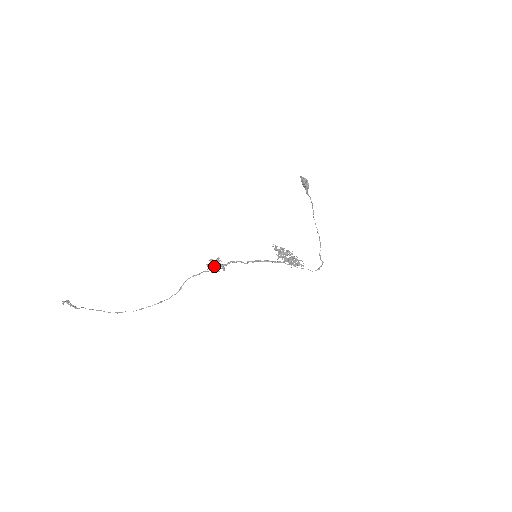
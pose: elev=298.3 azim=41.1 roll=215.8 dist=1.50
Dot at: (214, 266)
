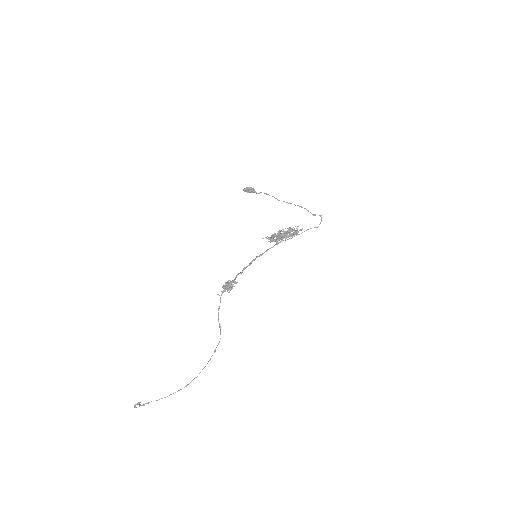
Dot at: (225, 287)
